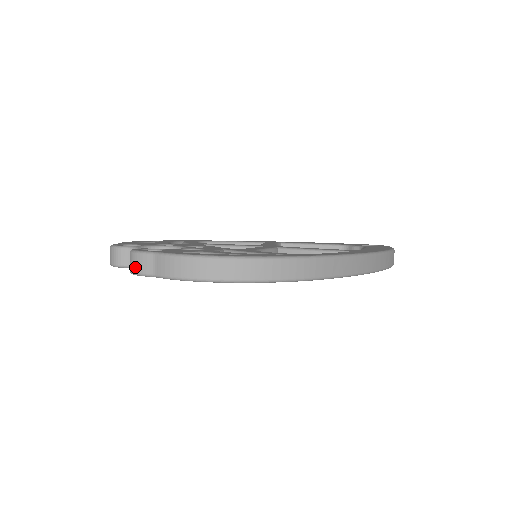
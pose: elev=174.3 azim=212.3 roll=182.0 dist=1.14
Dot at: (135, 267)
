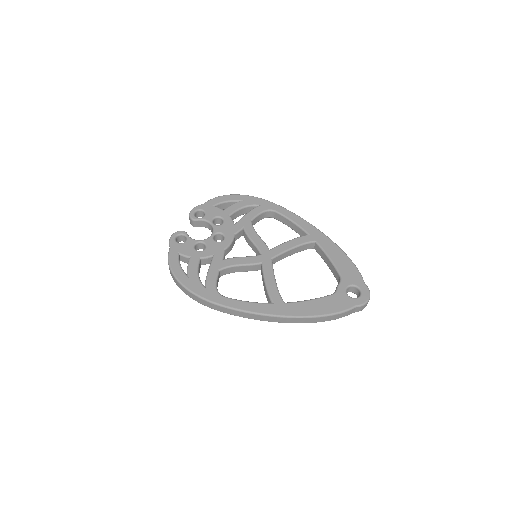
Dot at: occluded
